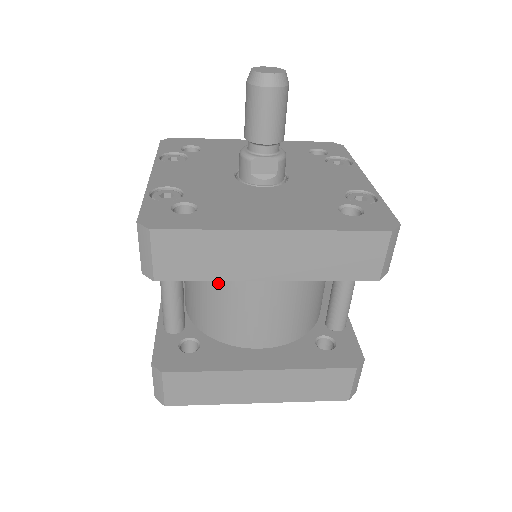
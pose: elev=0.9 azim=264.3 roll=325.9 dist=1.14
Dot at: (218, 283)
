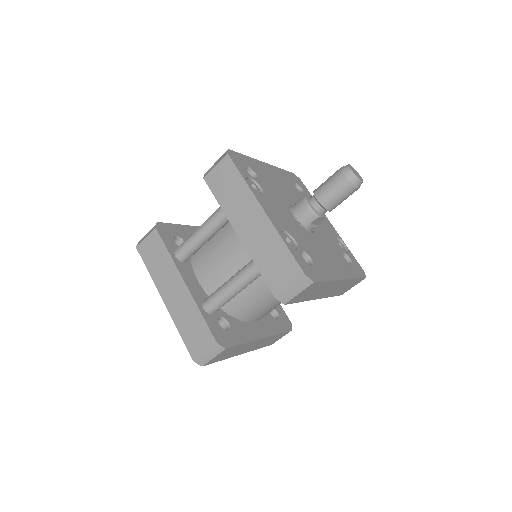
Dot at: occluded
